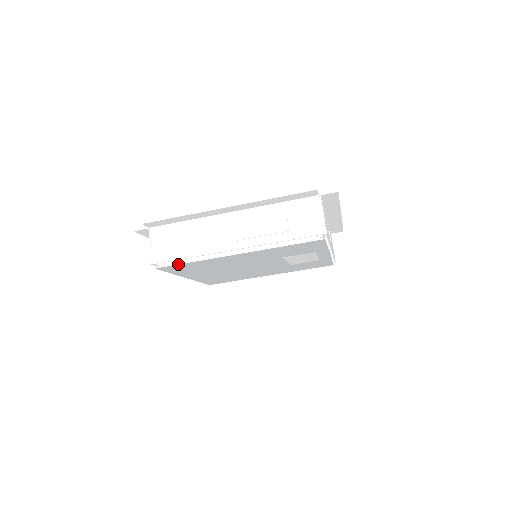
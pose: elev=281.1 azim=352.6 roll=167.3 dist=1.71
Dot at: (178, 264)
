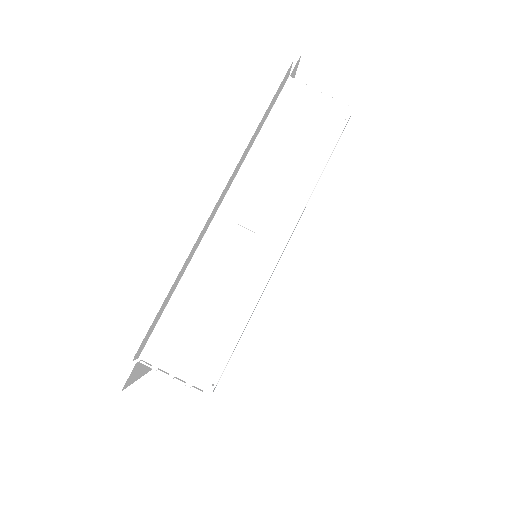
Dot at: (236, 348)
